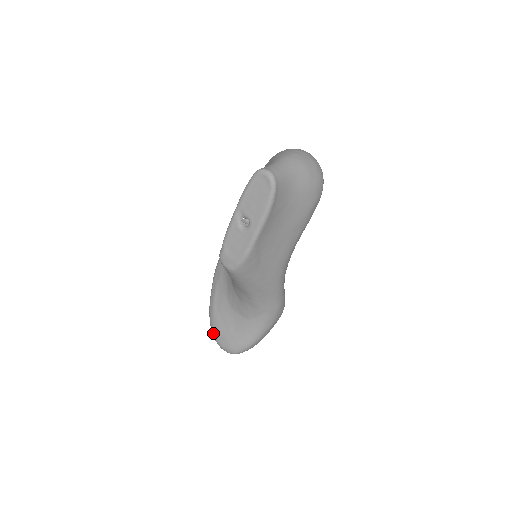
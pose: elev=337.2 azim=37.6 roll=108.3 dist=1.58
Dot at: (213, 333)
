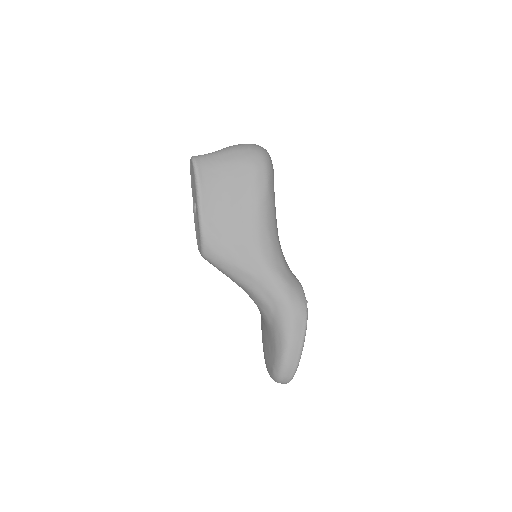
Dot at: occluded
